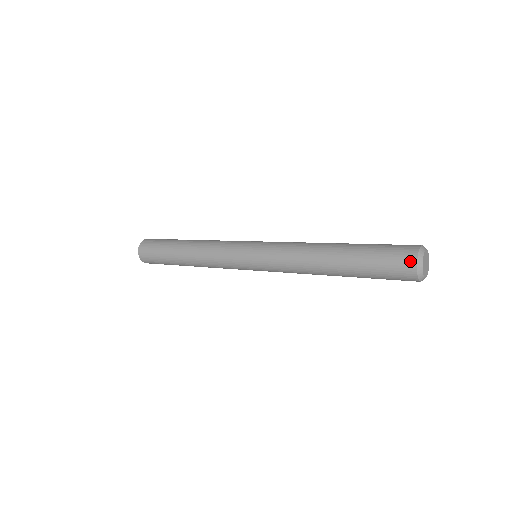
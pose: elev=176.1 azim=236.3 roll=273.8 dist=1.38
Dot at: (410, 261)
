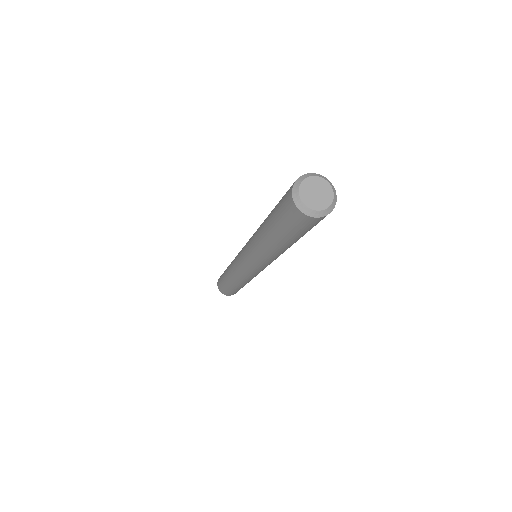
Dot at: (290, 204)
